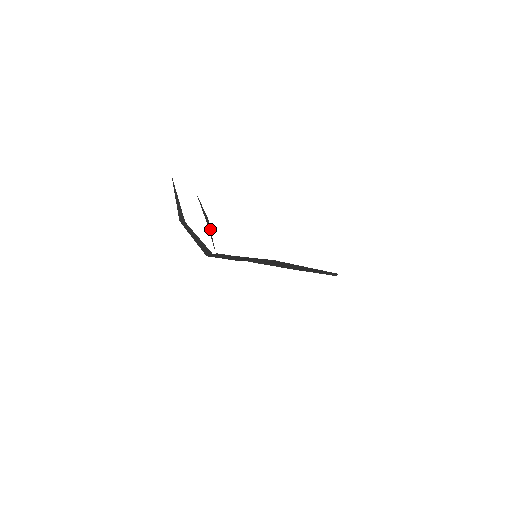
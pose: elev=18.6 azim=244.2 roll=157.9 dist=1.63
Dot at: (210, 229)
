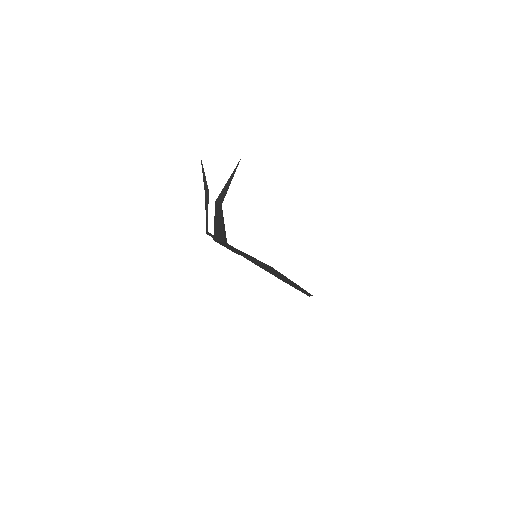
Dot at: (208, 203)
